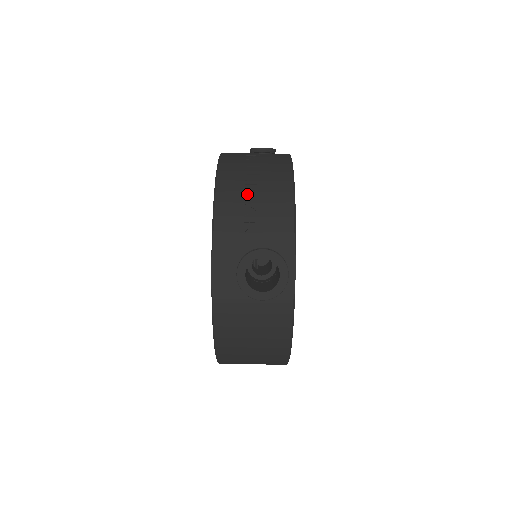
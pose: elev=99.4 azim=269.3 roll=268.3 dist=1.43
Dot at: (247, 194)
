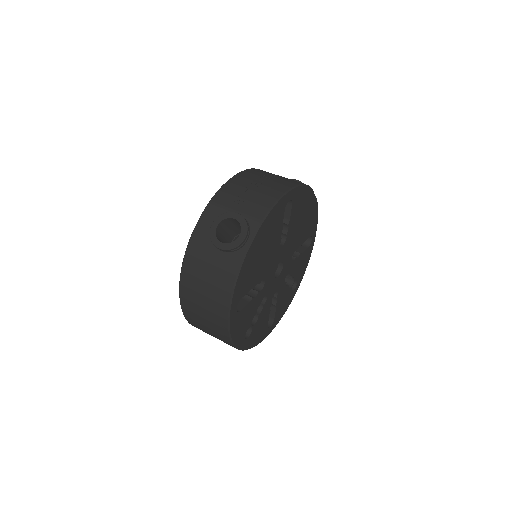
Dot at: (252, 183)
